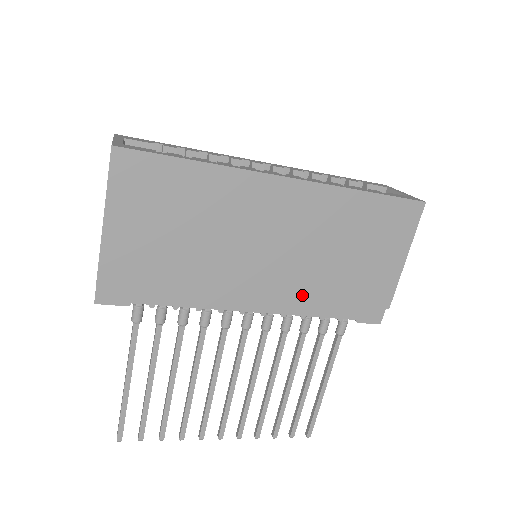
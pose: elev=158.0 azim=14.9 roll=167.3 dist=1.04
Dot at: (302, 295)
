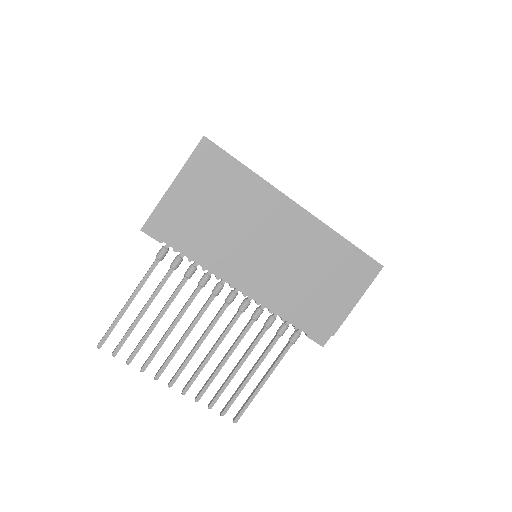
Dot at: (277, 293)
